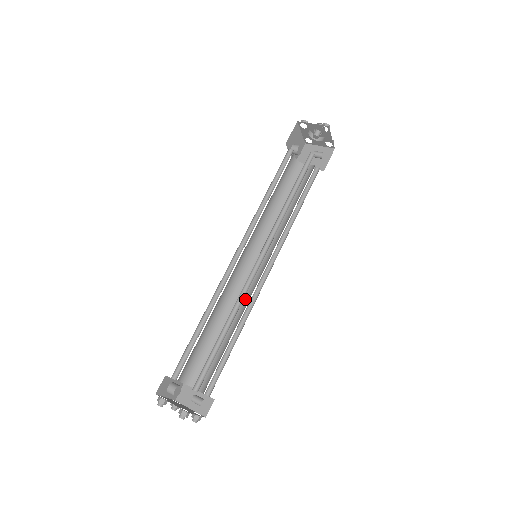
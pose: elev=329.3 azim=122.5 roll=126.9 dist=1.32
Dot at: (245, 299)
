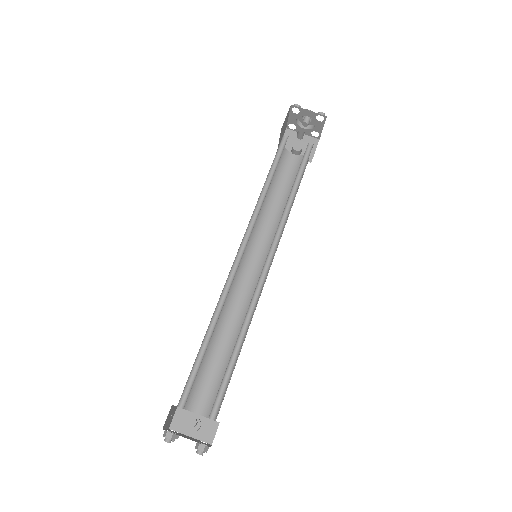
Dot at: (253, 303)
